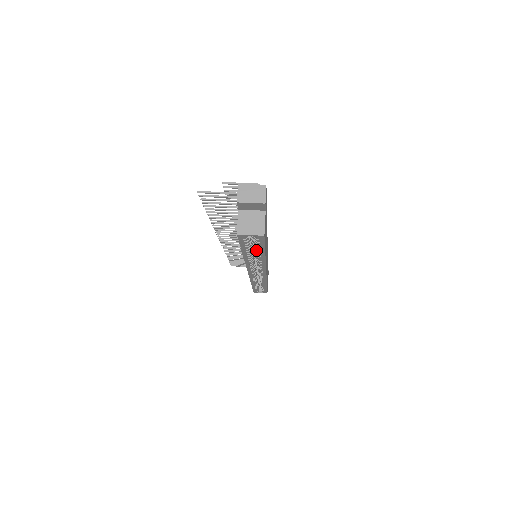
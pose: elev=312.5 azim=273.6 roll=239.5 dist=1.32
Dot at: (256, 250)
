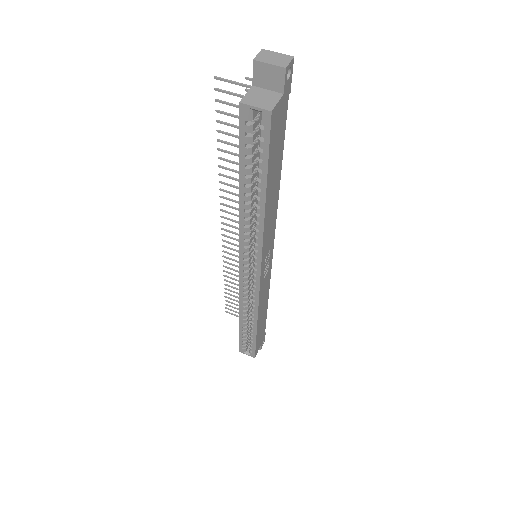
Dot at: (257, 180)
